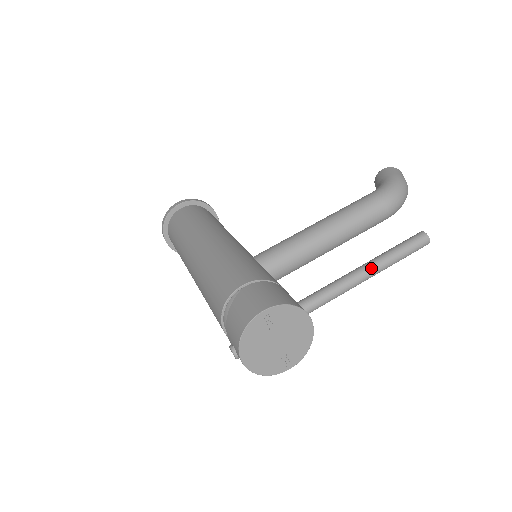
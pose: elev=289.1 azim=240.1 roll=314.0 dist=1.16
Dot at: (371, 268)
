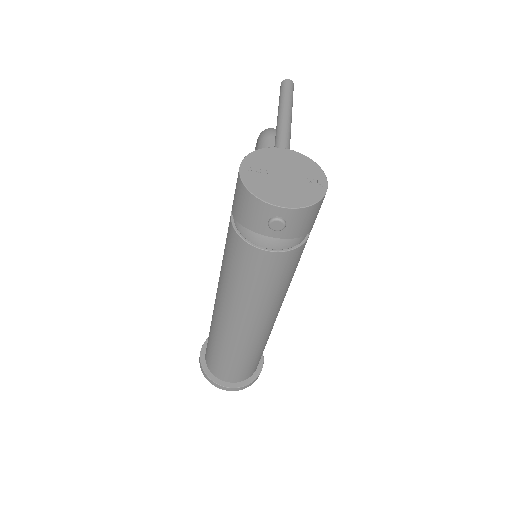
Dot at: (281, 114)
